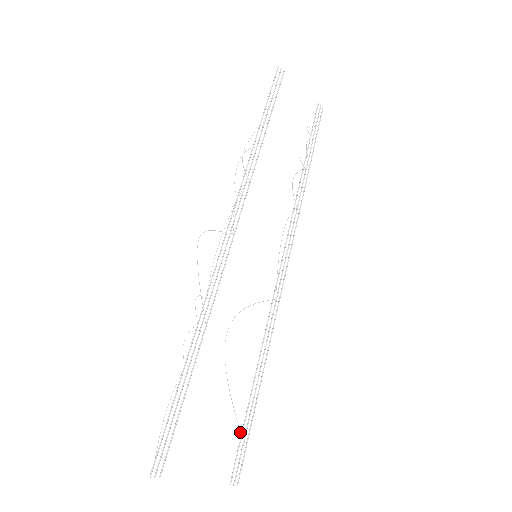
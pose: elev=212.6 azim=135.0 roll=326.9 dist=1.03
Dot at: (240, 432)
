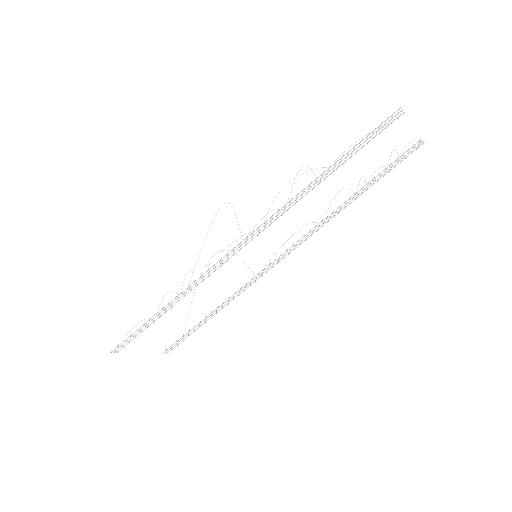
Dot at: occluded
